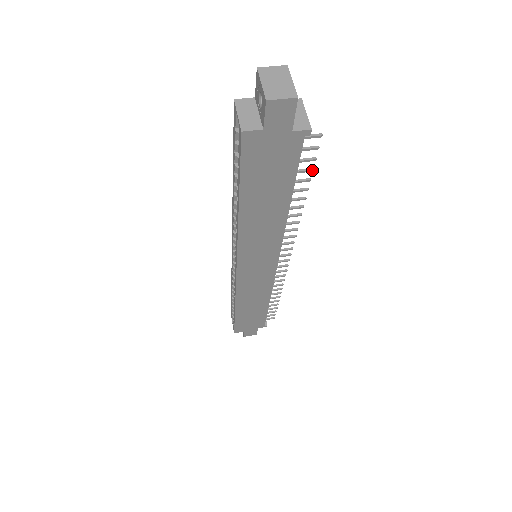
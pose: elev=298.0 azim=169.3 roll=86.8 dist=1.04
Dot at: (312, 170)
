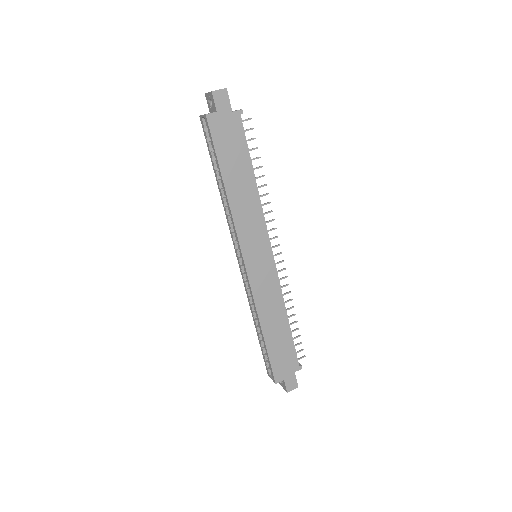
Dot at: (257, 148)
